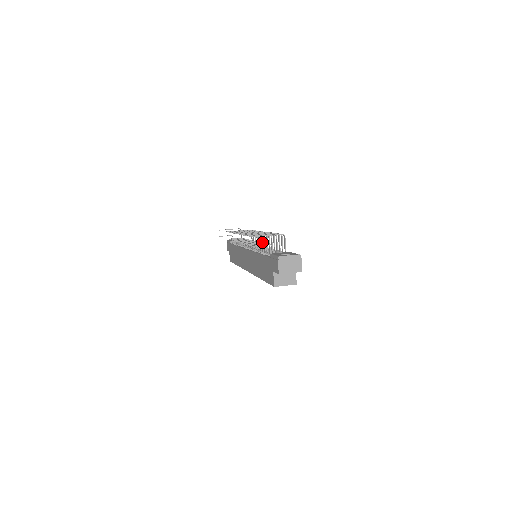
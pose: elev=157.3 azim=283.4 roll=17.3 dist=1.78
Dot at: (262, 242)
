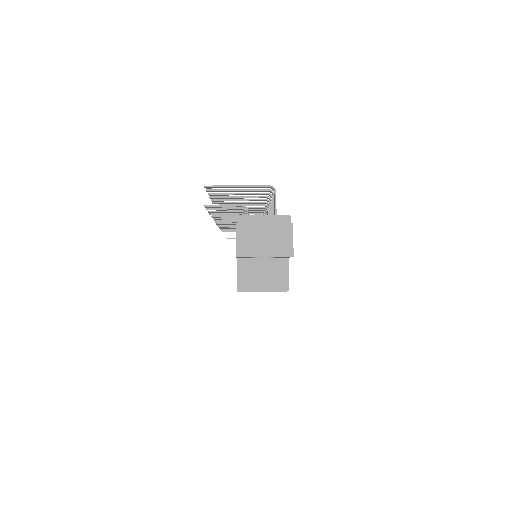
Dot at: occluded
